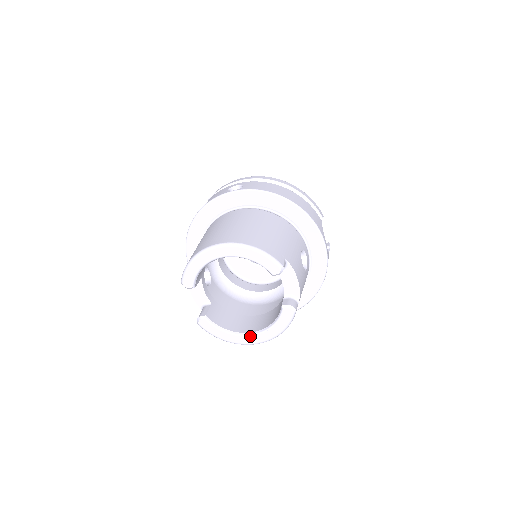
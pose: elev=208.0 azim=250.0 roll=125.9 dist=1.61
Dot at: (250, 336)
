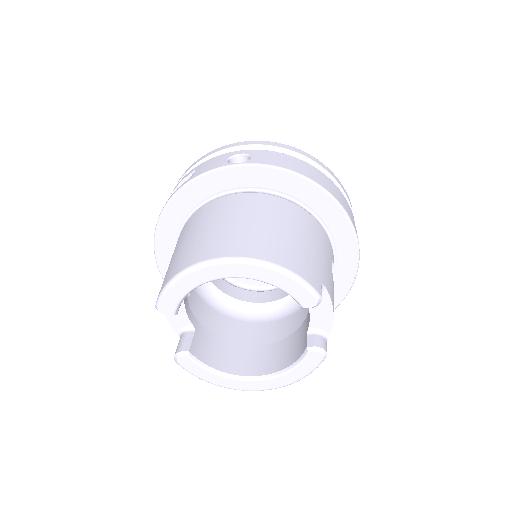
Dot at: (252, 381)
